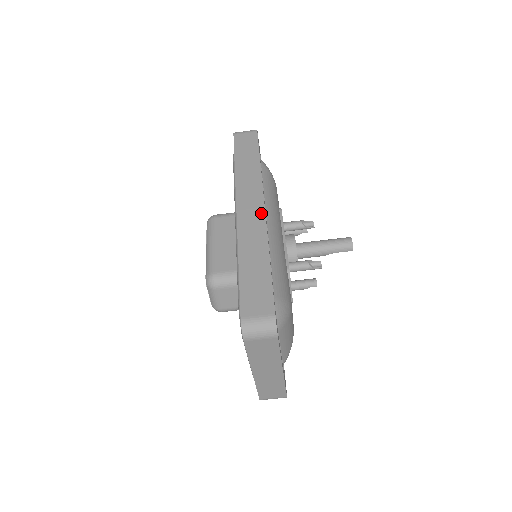
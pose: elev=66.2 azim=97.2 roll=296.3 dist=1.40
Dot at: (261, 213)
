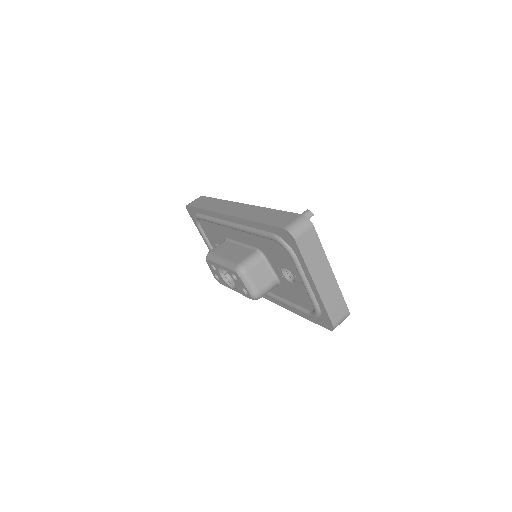
Dot at: (244, 205)
